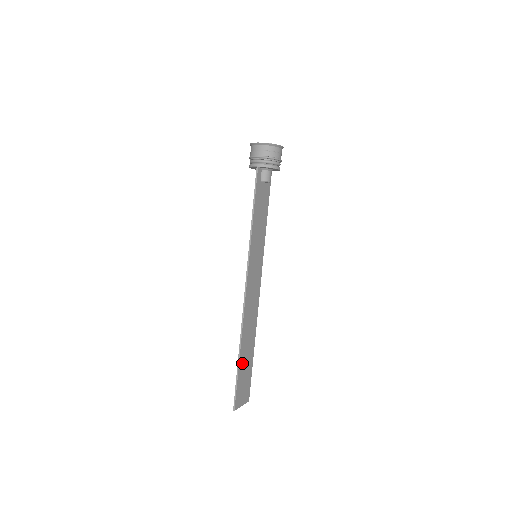
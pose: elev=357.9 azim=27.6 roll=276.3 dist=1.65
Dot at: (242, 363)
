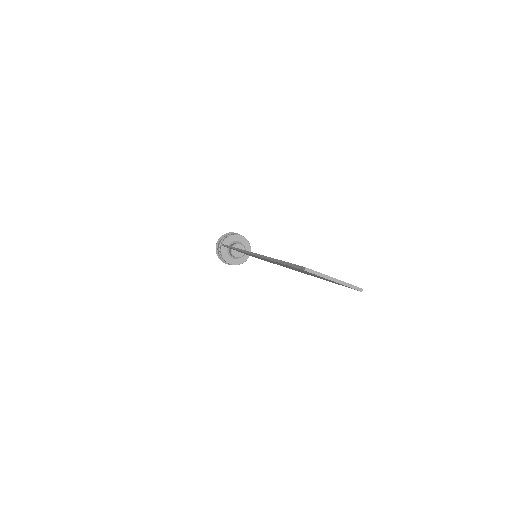
Dot at: occluded
